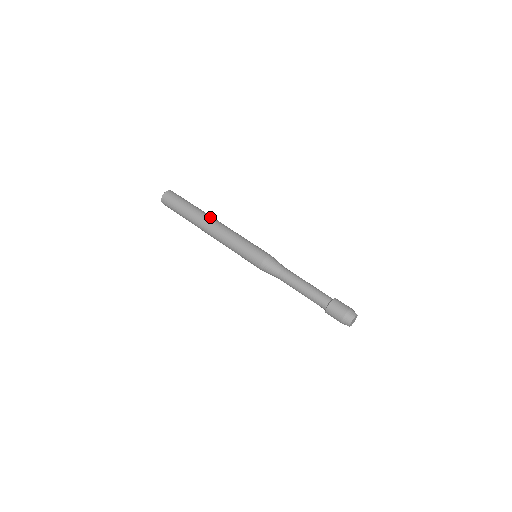
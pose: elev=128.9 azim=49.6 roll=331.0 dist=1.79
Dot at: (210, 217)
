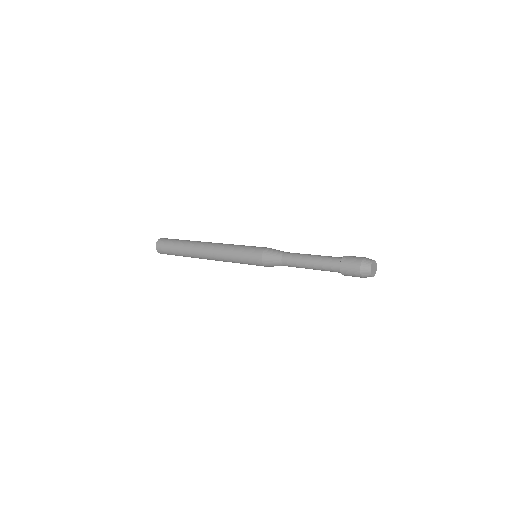
Dot at: occluded
